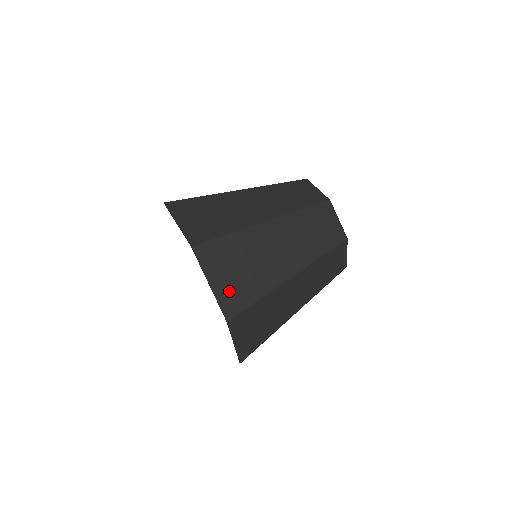
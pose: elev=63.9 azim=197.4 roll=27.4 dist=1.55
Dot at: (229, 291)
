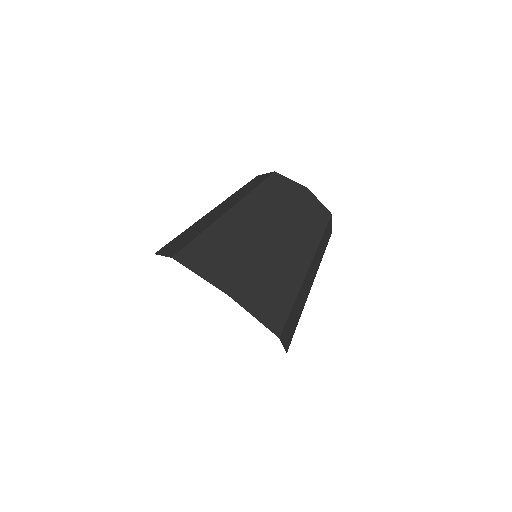
Dot at: (270, 313)
